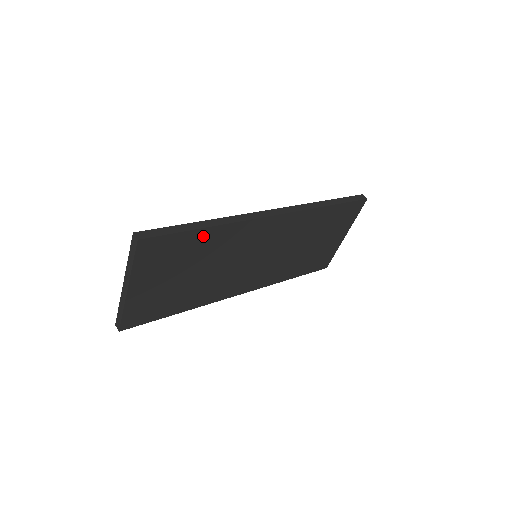
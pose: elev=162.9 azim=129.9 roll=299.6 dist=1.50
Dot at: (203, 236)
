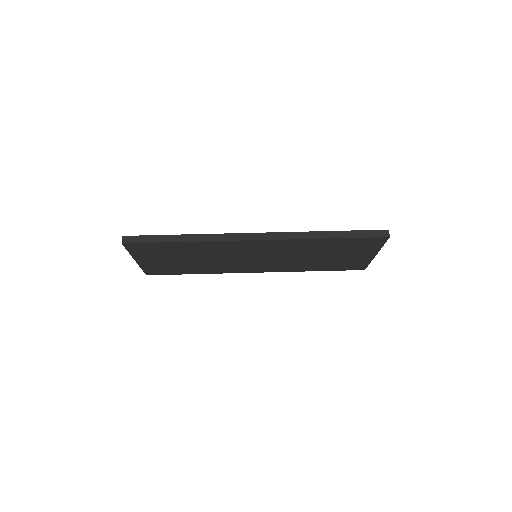
Dot at: (182, 245)
